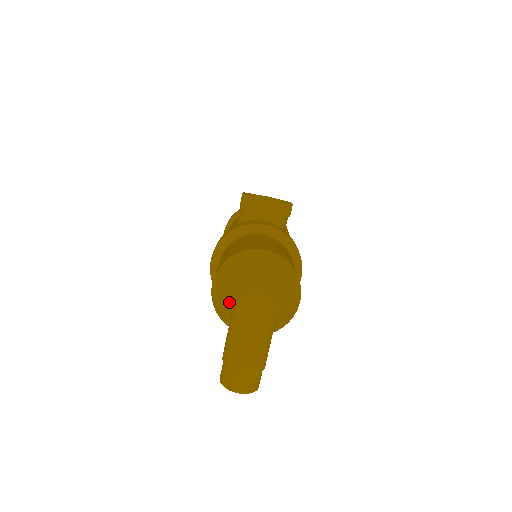
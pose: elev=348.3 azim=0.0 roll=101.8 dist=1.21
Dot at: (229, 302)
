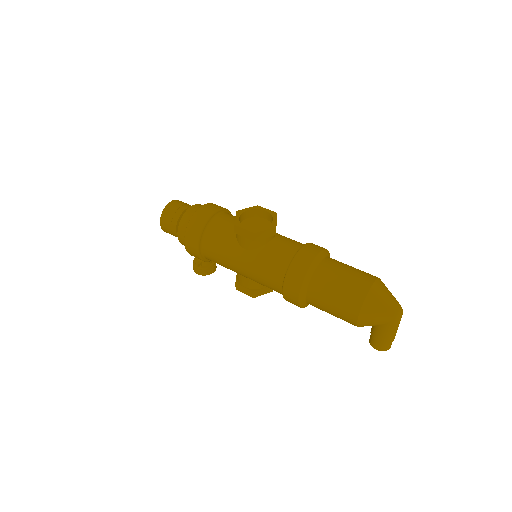
Dot at: (383, 322)
